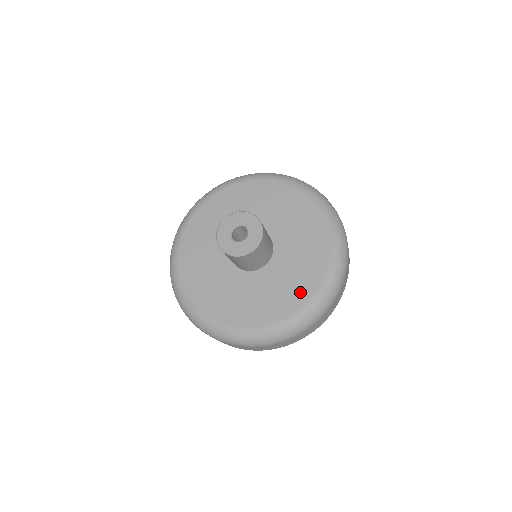
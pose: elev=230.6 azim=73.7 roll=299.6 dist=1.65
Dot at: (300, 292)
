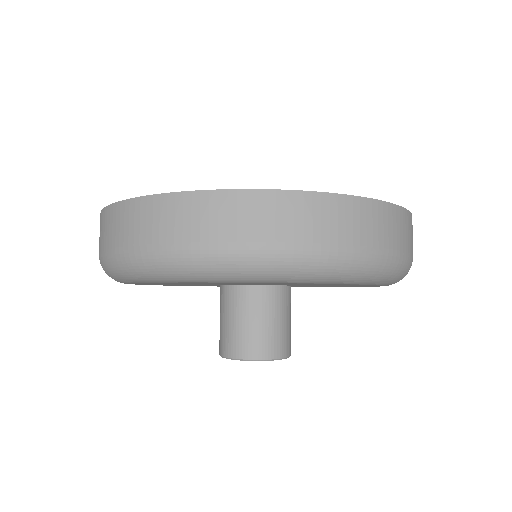
Dot at: occluded
